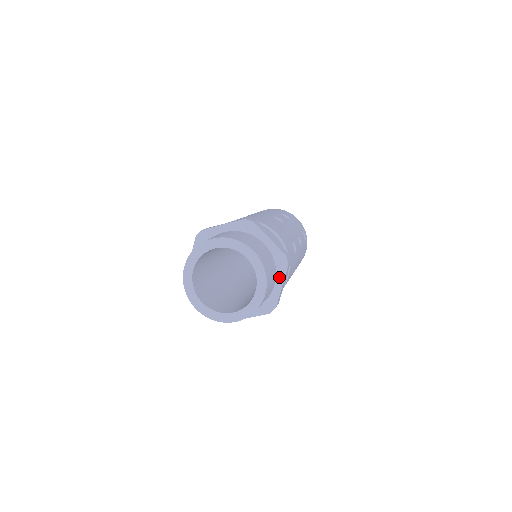
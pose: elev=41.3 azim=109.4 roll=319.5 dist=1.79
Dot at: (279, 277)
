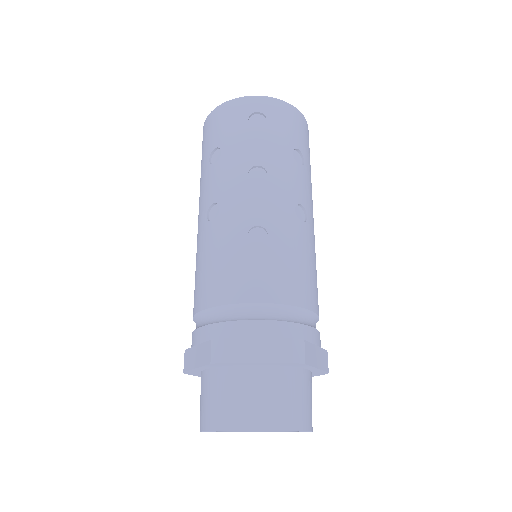
Dot at: occluded
